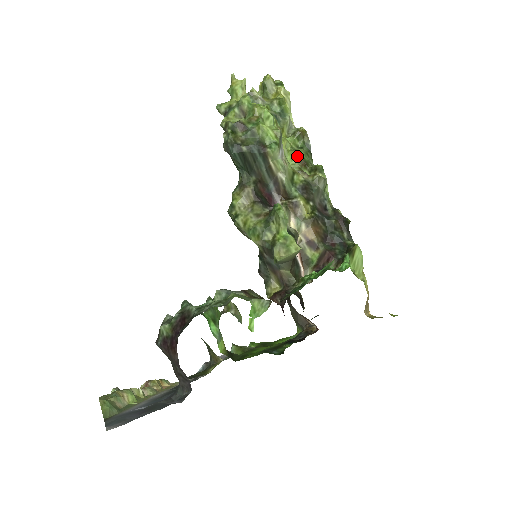
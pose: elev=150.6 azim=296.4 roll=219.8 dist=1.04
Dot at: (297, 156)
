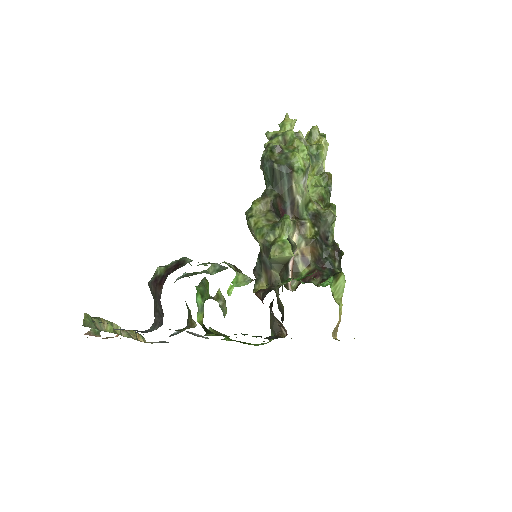
Dot at: (318, 191)
